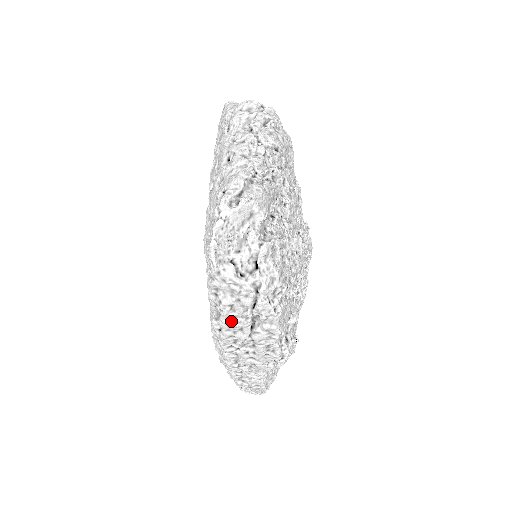
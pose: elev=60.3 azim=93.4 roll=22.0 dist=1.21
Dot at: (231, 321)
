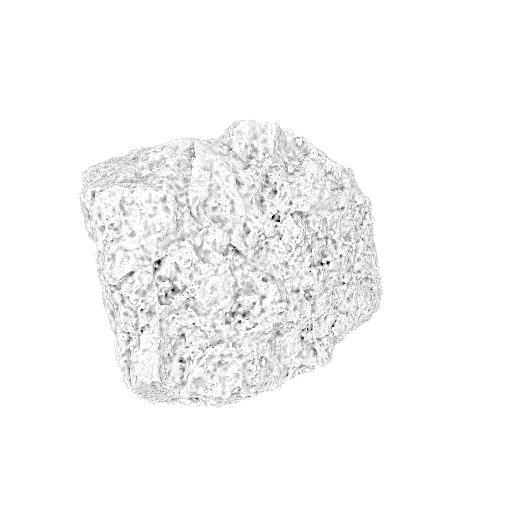
Dot at: occluded
